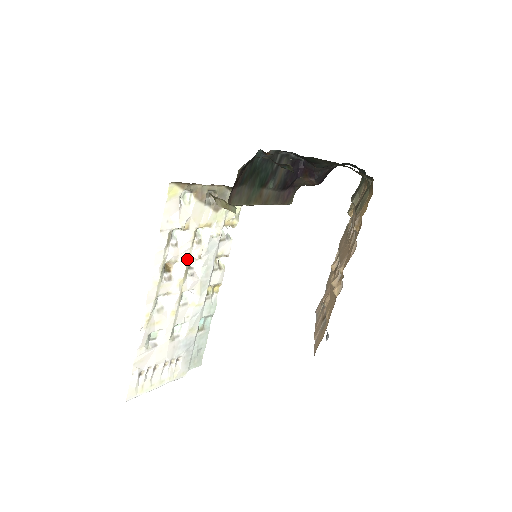
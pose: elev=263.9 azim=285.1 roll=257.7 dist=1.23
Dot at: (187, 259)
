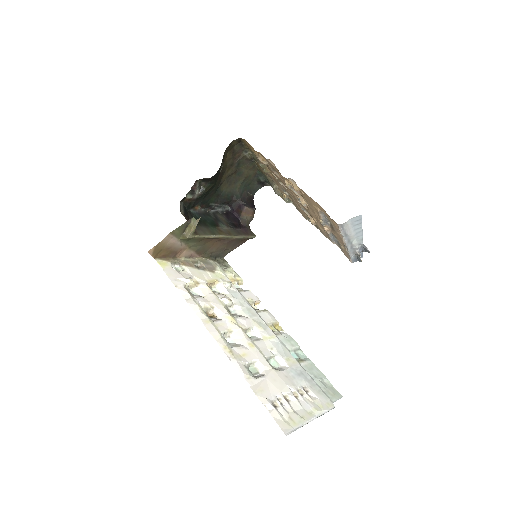
Dot at: (221, 304)
